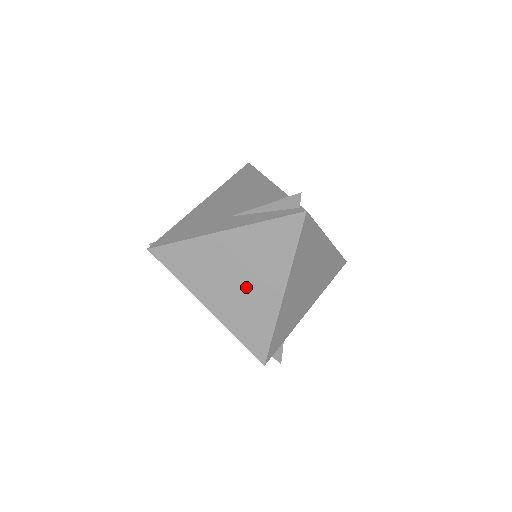
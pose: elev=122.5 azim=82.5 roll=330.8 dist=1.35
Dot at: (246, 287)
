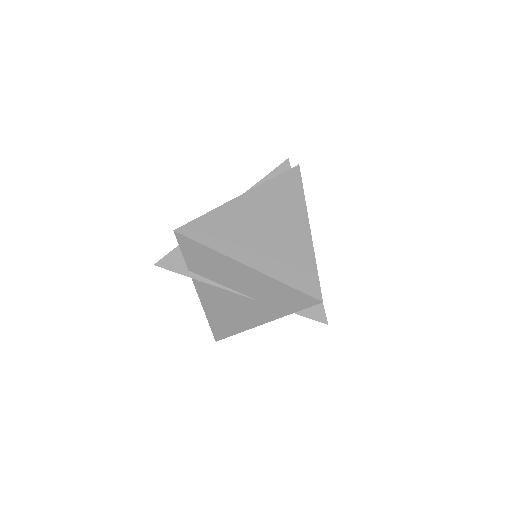
Dot at: (277, 233)
